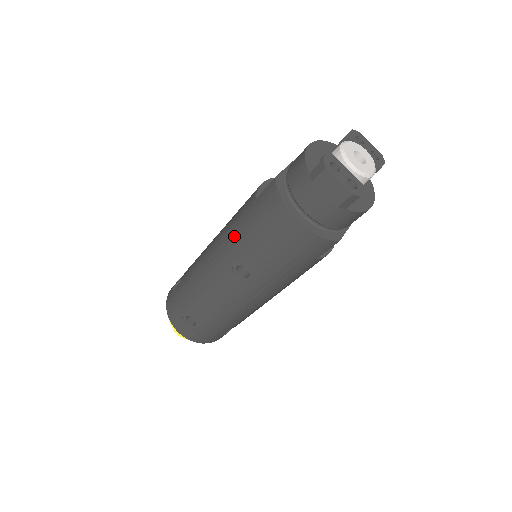
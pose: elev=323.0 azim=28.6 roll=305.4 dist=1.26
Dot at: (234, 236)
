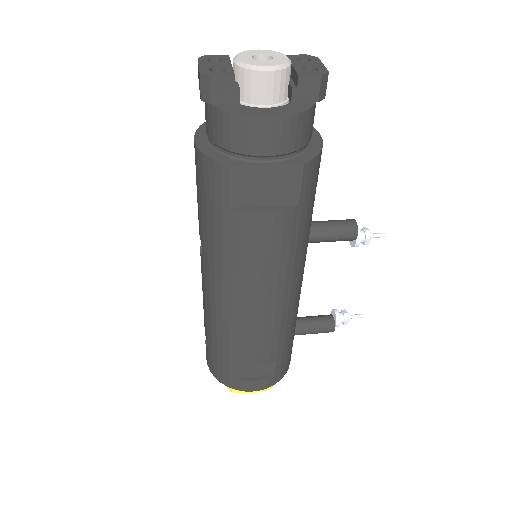
Dot at: occluded
